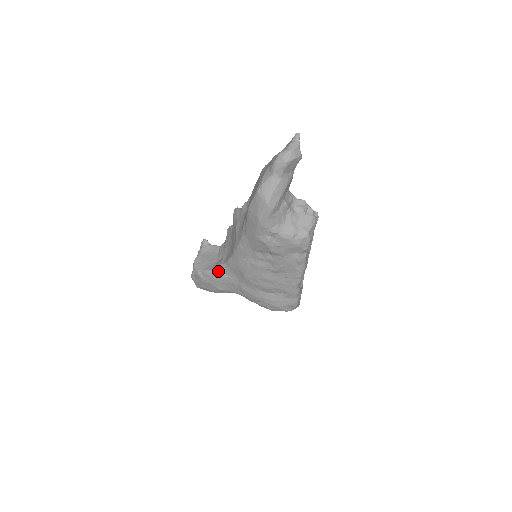
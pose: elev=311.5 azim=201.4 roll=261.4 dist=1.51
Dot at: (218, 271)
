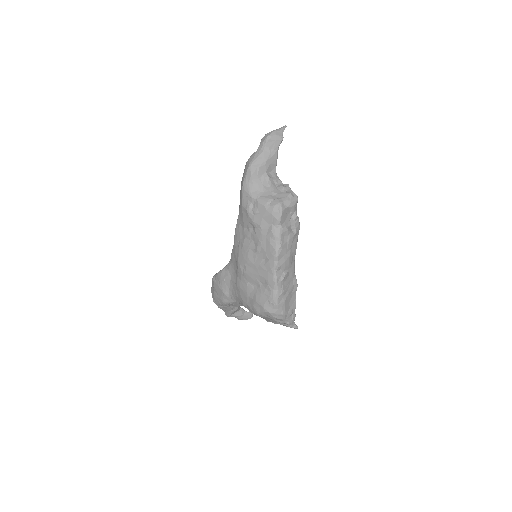
Dot at: (225, 269)
